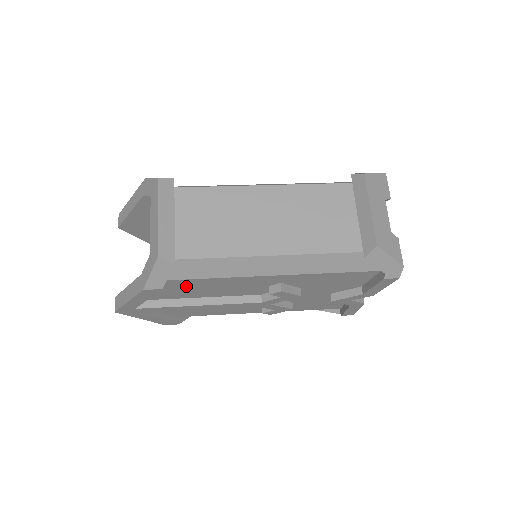
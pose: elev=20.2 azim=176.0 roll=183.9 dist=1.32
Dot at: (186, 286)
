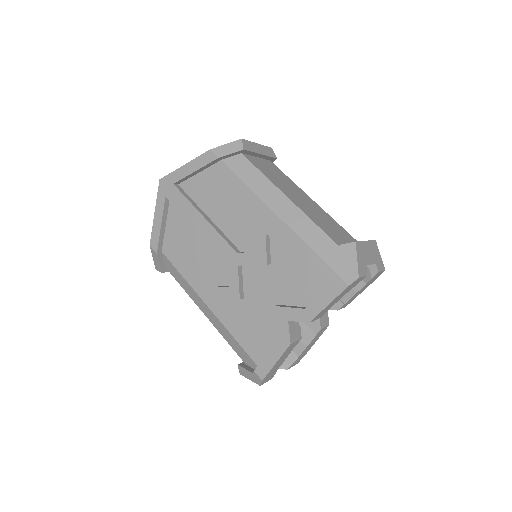
Dot at: (222, 185)
